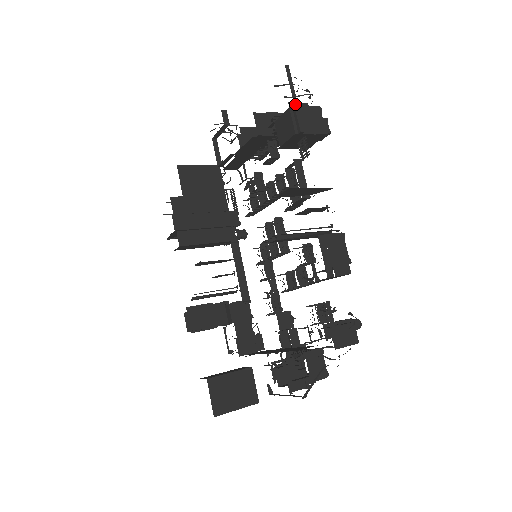
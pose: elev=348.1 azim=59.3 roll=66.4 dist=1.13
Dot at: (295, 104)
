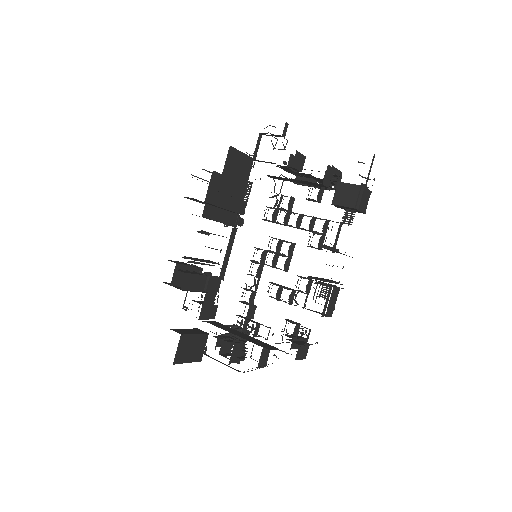
Dot at: (365, 187)
